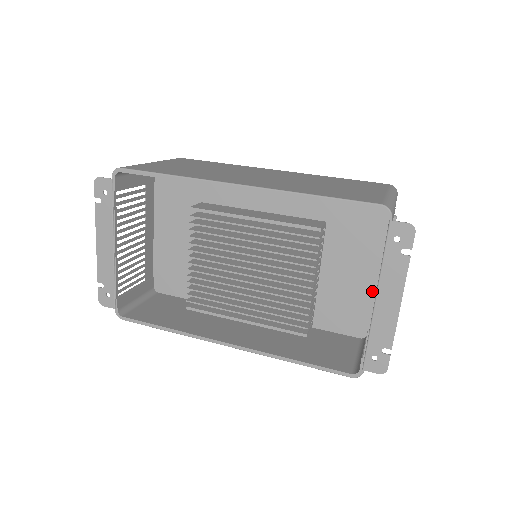
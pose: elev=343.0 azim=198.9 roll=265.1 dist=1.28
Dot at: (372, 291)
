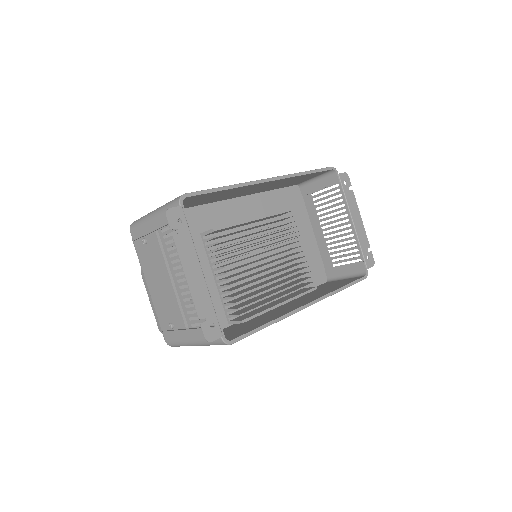
Dot at: (316, 247)
